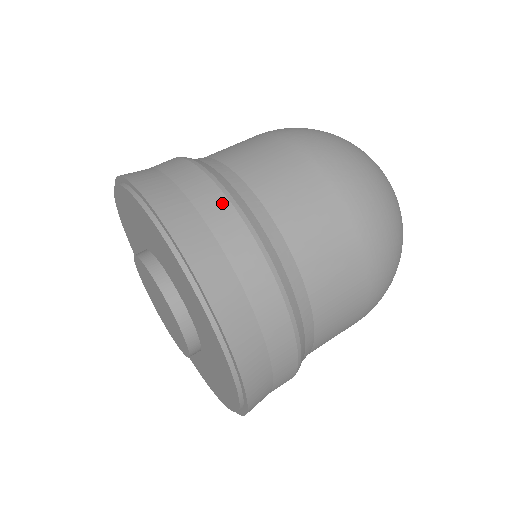
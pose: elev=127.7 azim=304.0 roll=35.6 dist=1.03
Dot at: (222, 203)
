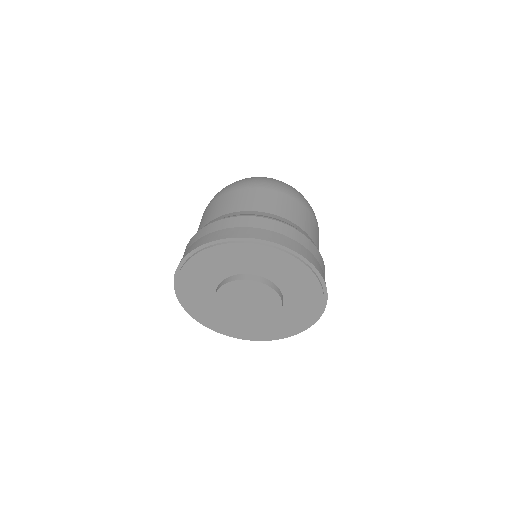
Dot at: (256, 219)
